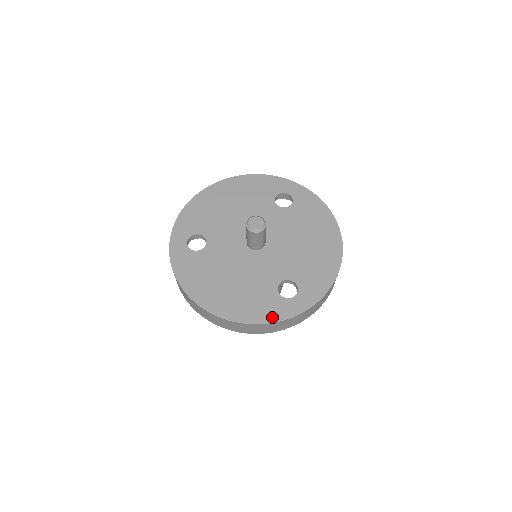
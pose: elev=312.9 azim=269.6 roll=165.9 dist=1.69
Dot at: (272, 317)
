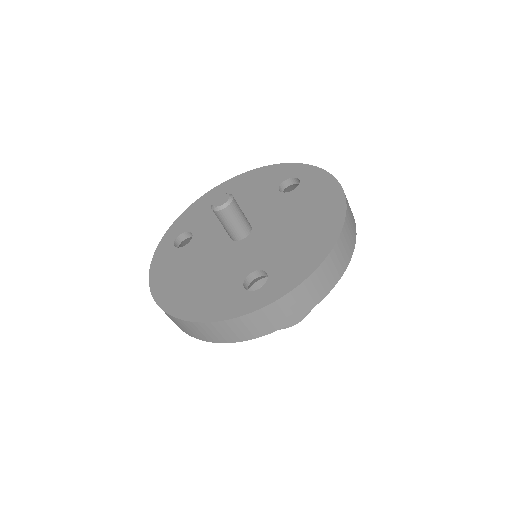
Dot at: (224, 314)
